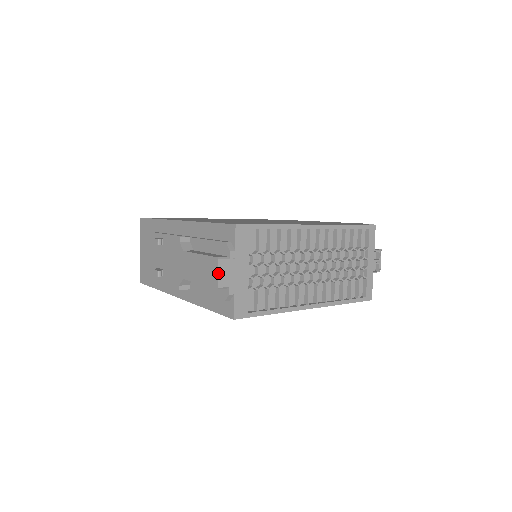
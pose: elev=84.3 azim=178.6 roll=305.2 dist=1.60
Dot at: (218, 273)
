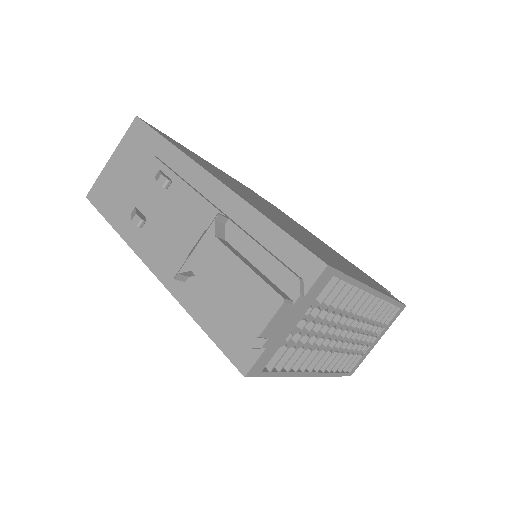
Dot at: (272, 319)
